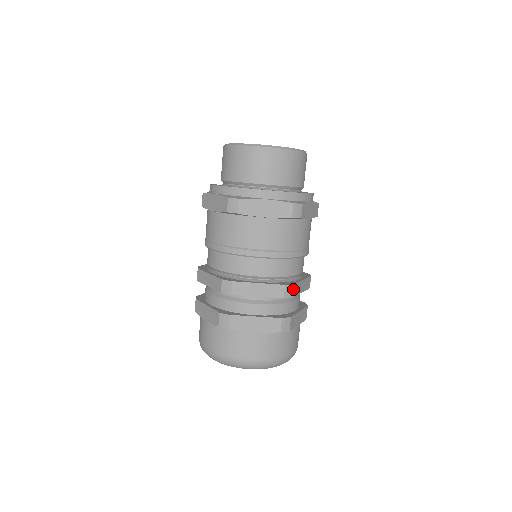
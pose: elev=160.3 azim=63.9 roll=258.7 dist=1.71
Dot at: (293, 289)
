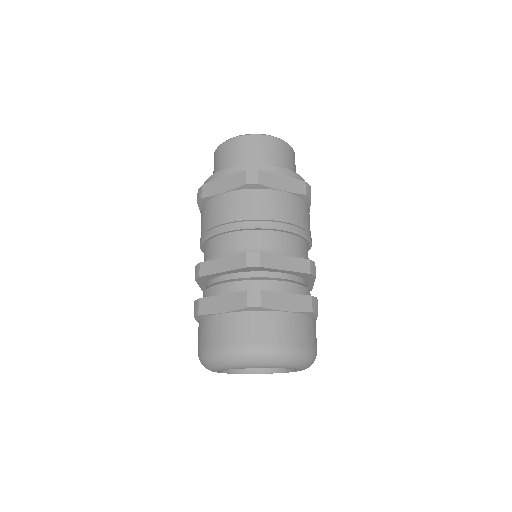
Dot at: (315, 268)
